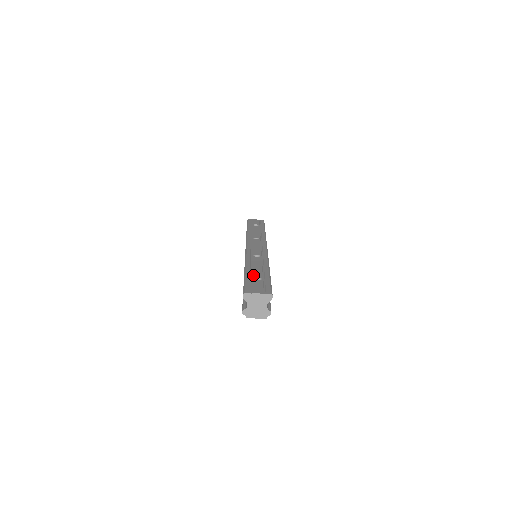
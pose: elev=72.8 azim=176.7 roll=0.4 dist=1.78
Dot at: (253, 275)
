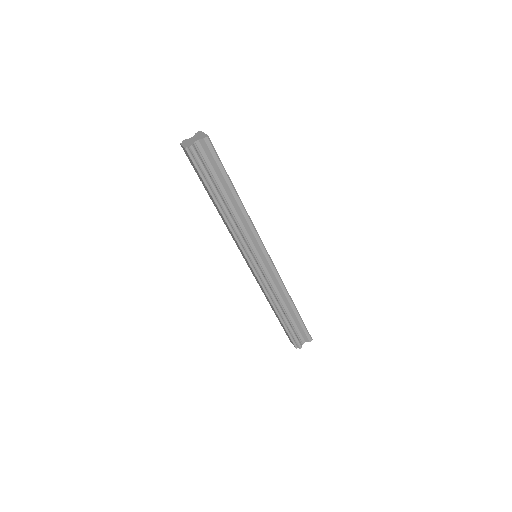
Dot at: occluded
